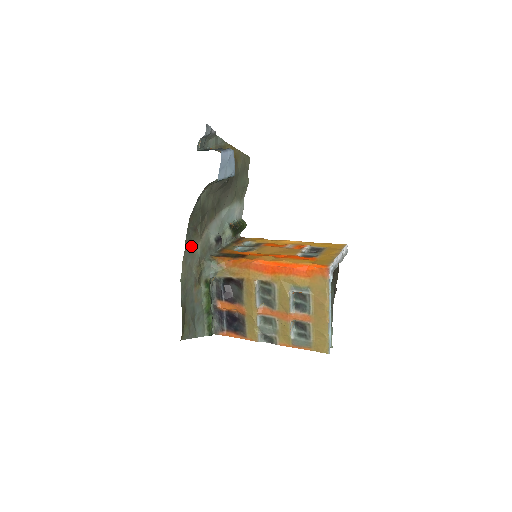
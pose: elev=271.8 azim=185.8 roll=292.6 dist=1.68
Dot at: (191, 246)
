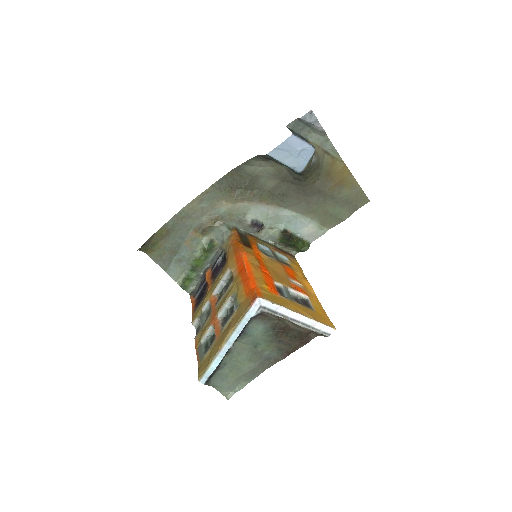
Dot at: (217, 196)
